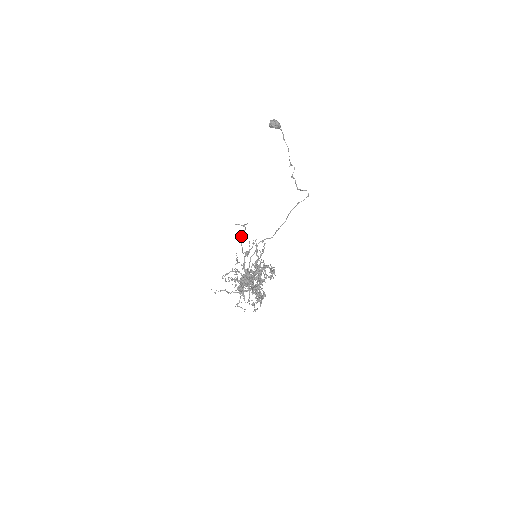
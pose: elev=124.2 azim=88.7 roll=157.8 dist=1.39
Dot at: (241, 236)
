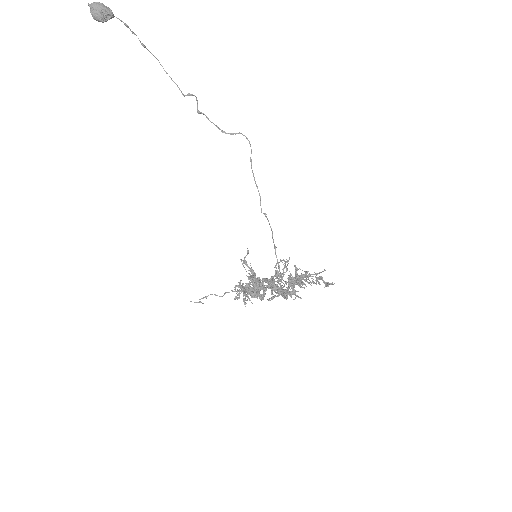
Dot at: (274, 267)
